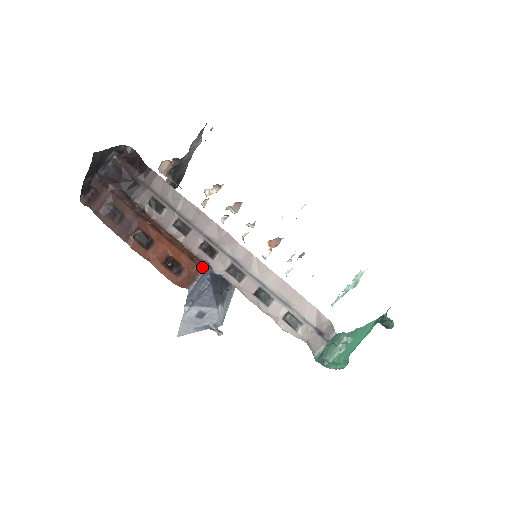
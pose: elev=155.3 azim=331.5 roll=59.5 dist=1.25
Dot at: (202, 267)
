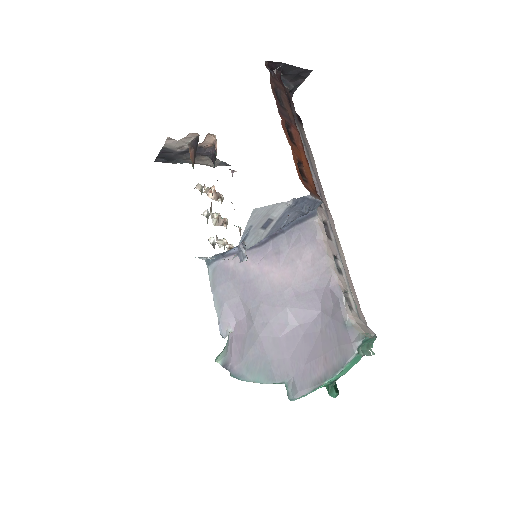
Dot at: occluded
